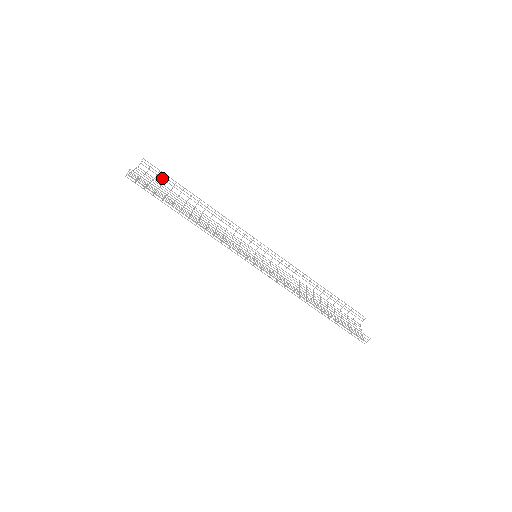
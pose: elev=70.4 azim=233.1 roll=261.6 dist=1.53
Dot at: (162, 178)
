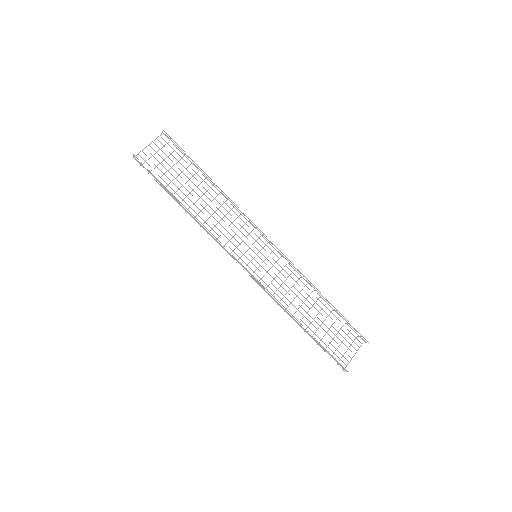
Dot at: (181, 152)
